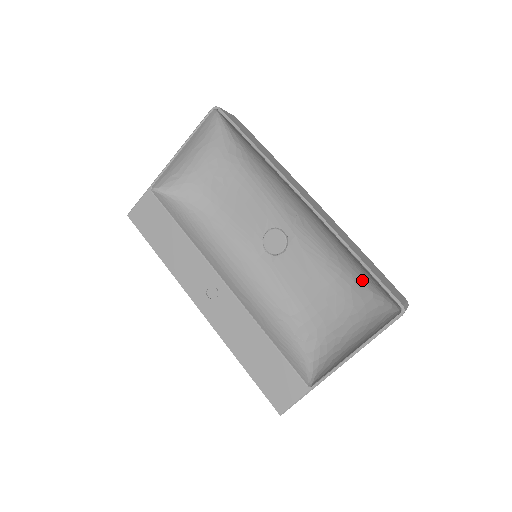
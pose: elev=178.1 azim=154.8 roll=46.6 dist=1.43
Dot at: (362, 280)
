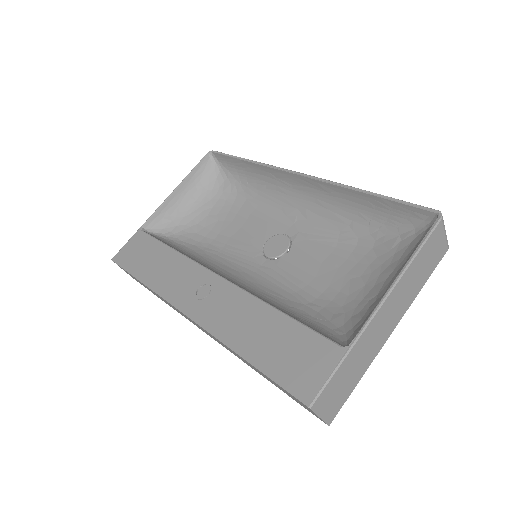
Dot at: (383, 231)
